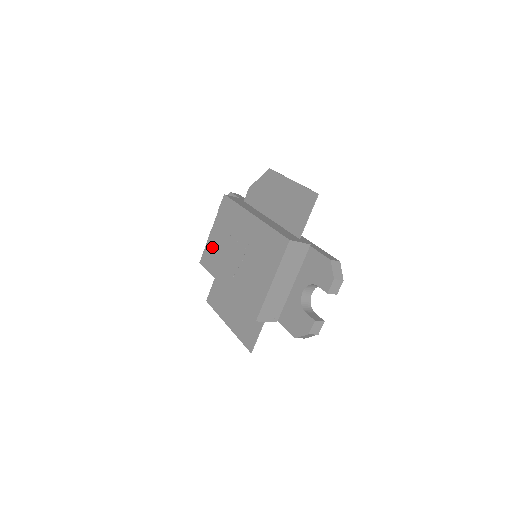
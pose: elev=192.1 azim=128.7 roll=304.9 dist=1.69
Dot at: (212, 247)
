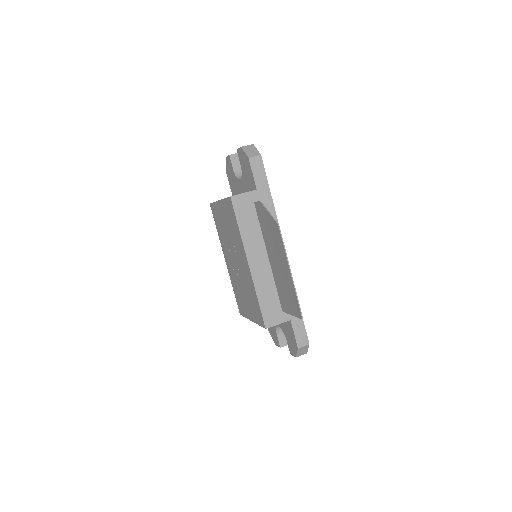
Dot at: (218, 215)
